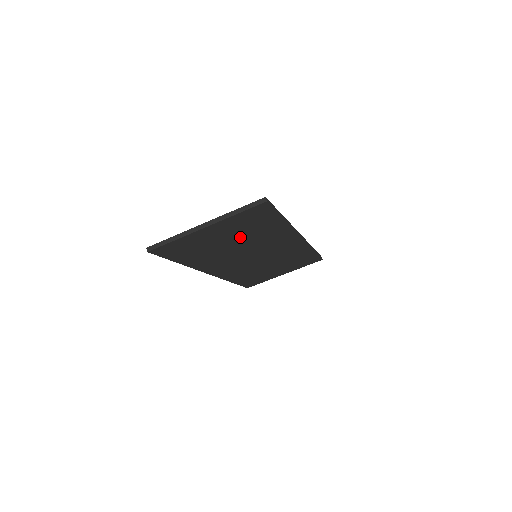
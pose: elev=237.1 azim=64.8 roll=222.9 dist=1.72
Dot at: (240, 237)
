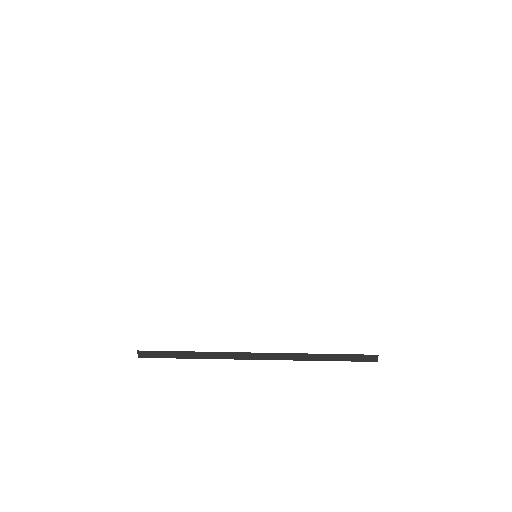
Dot at: occluded
